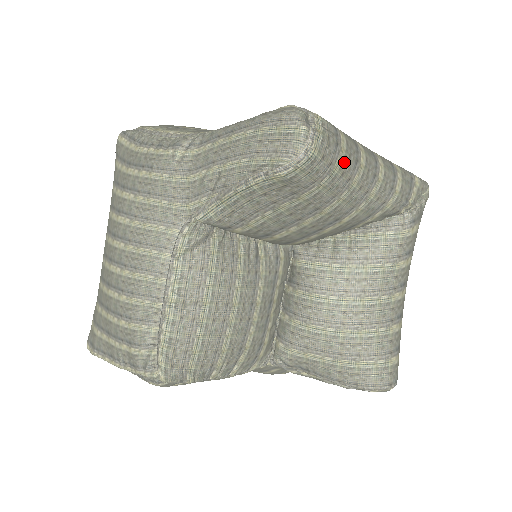
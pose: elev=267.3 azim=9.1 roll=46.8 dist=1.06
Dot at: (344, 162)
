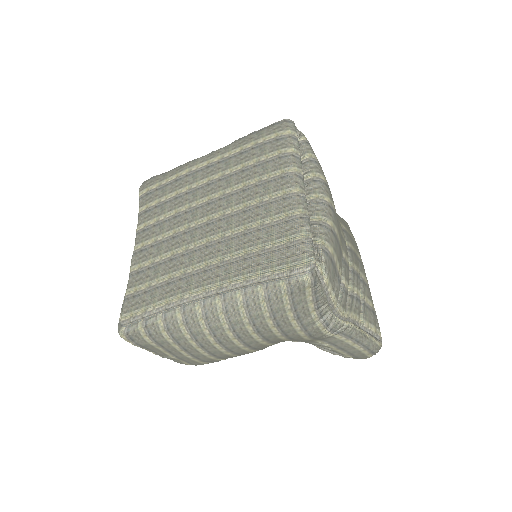
Dot at: occluded
